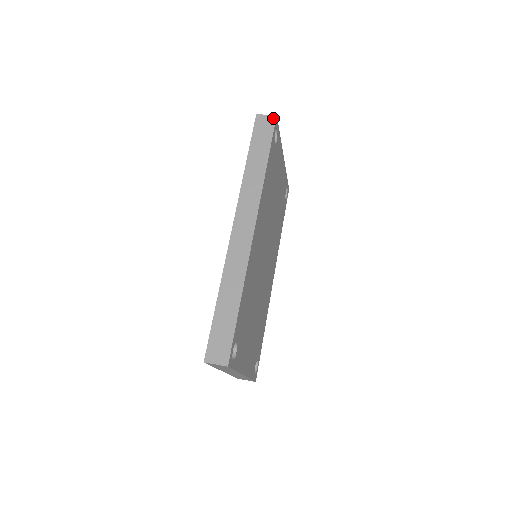
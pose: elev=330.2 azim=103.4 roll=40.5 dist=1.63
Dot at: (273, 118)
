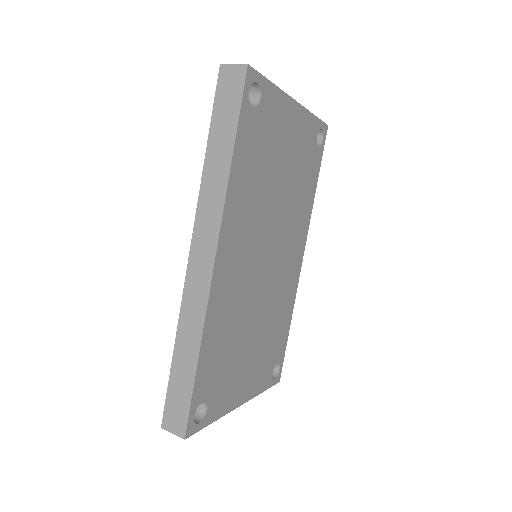
Dot at: (242, 70)
